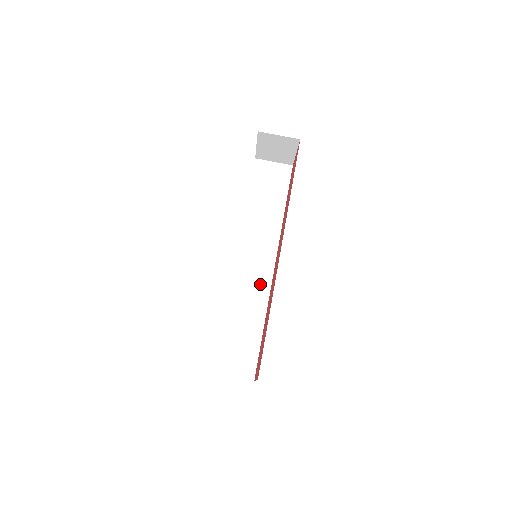
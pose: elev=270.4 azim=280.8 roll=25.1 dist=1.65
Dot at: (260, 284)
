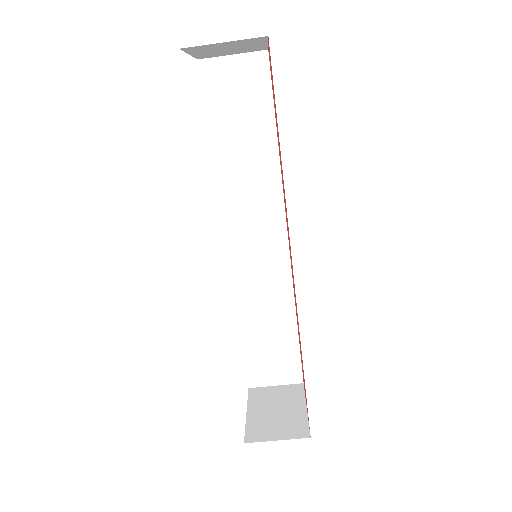
Dot at: (274, 269)
